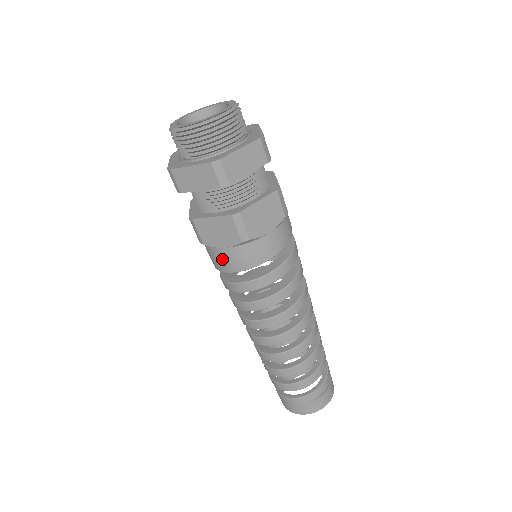
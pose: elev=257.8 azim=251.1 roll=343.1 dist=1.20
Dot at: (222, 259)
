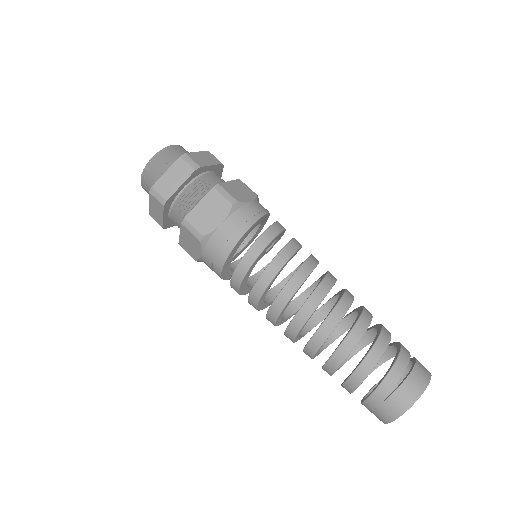
Dot at: (209, 266)
